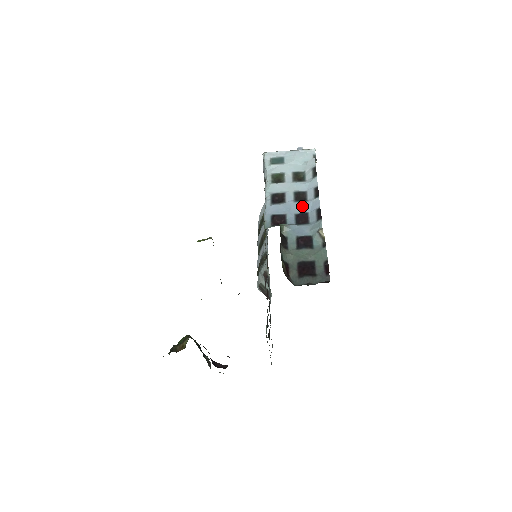
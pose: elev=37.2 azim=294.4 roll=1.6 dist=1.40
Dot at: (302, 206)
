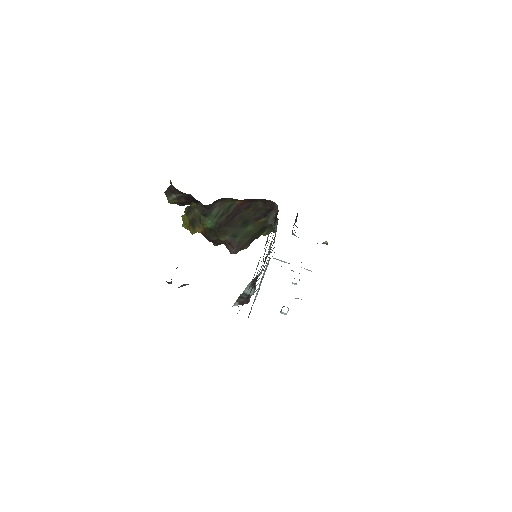
Dot at: occluded
